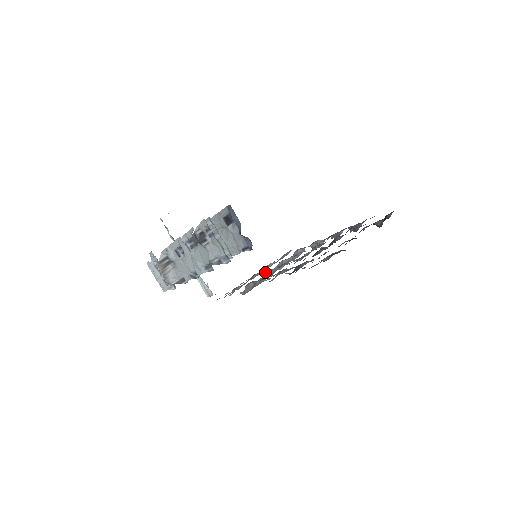
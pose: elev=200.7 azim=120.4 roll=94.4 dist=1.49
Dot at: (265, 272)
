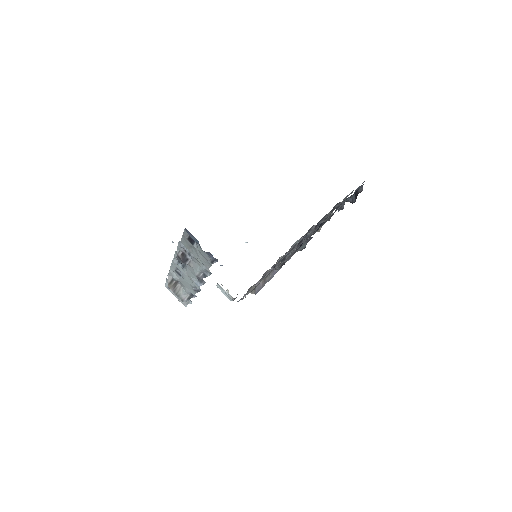
Dot at: (272, 268)
